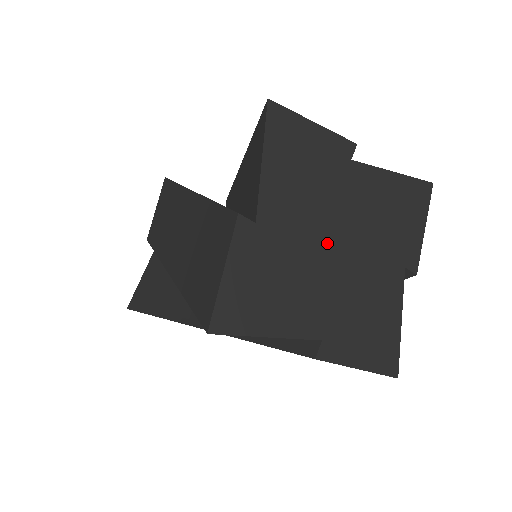
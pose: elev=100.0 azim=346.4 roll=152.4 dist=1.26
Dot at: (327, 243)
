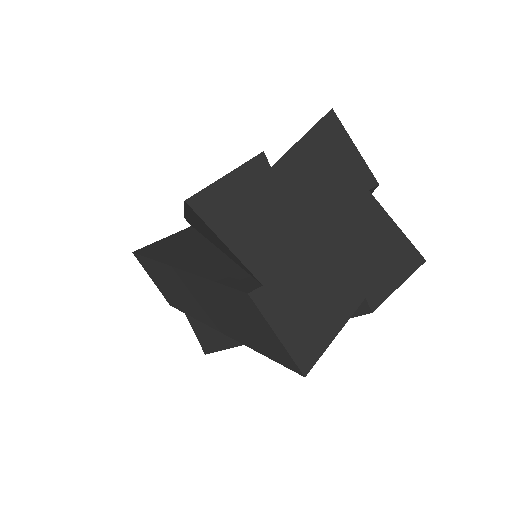
Dot at: (314, 225)
